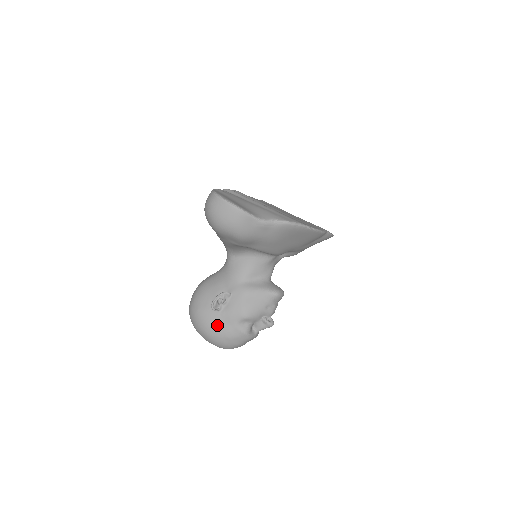
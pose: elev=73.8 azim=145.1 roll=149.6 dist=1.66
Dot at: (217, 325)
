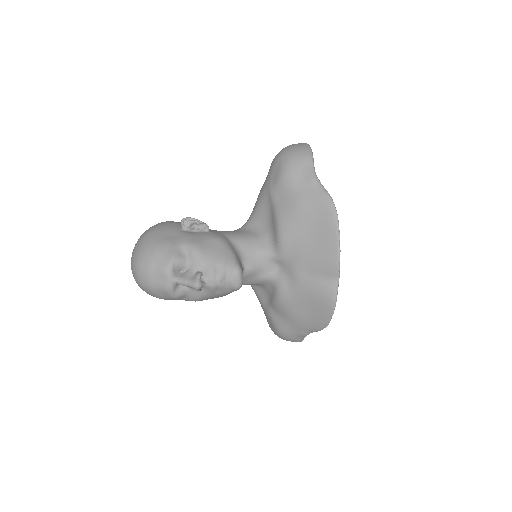
Dot at: (165, 233)
